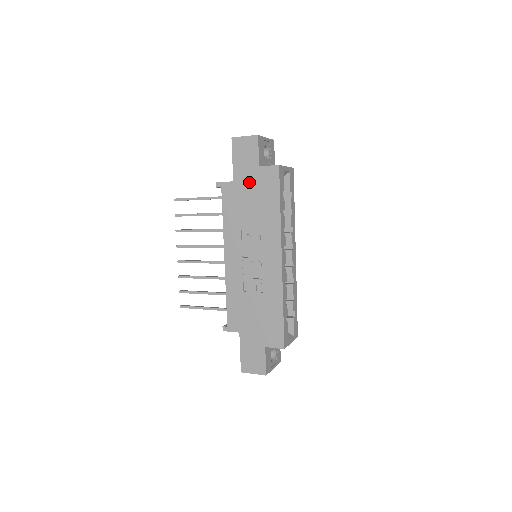
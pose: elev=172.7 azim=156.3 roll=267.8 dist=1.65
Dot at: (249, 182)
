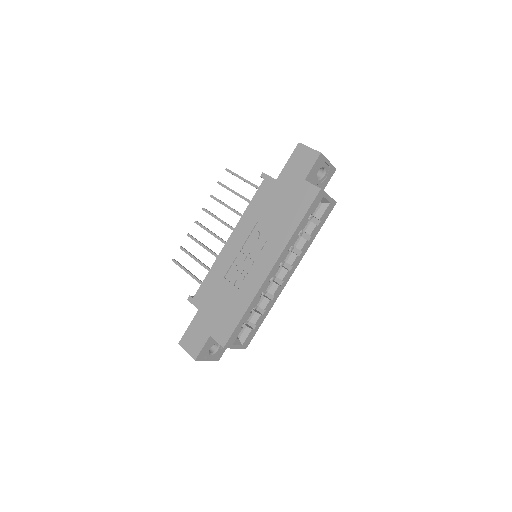
Dot at: (288, 188)
